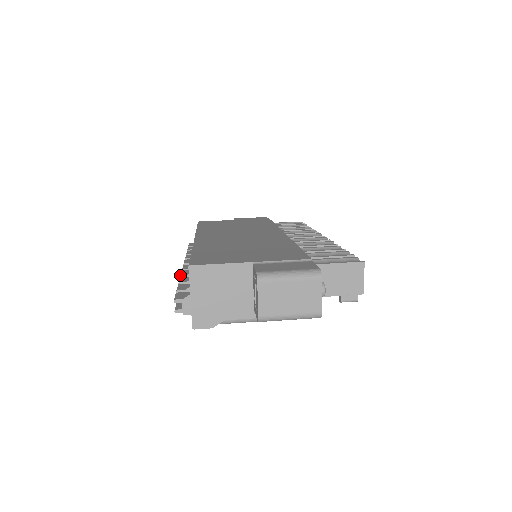
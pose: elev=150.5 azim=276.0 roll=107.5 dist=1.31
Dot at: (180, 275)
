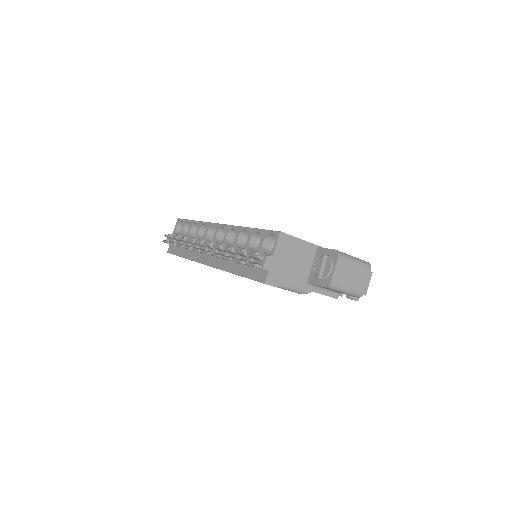
Dot at: occluded
